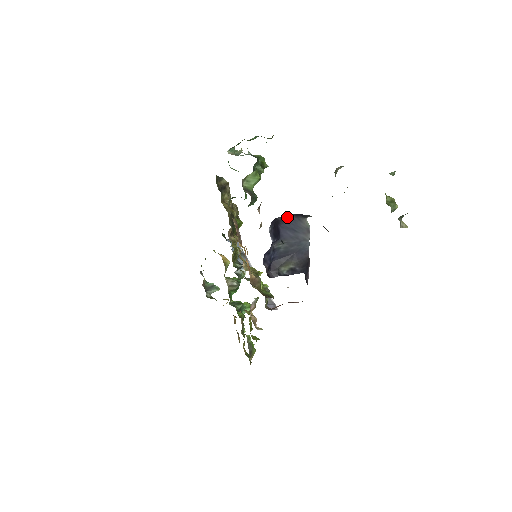
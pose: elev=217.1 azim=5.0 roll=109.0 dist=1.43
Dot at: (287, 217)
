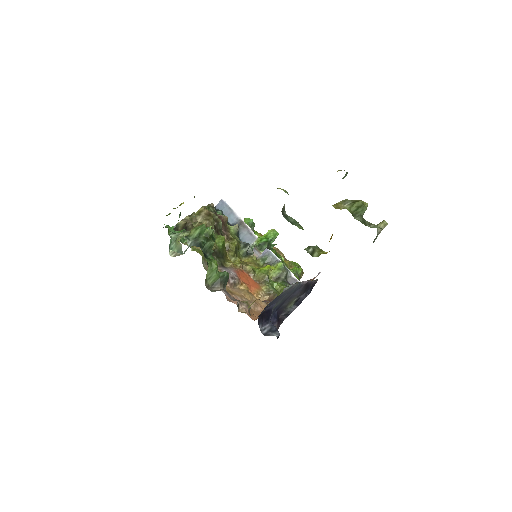
Dot at: (267, 305)
